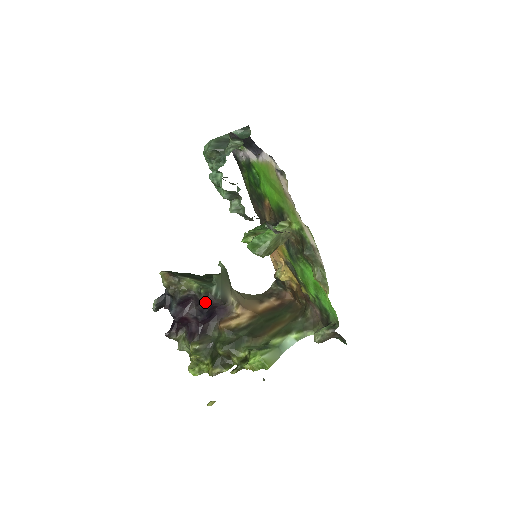
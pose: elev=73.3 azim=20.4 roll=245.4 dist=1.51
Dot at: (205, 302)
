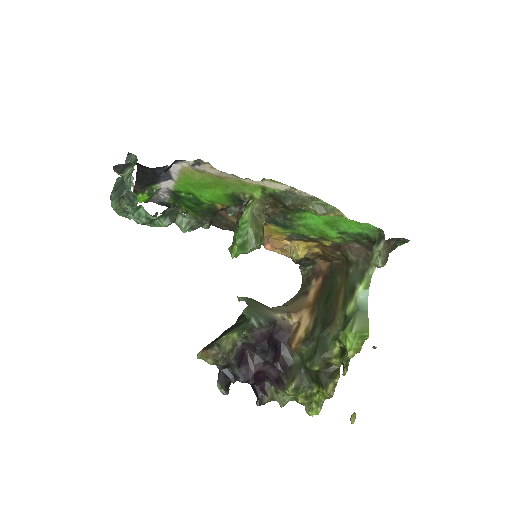
Dot at: (257, 340)
